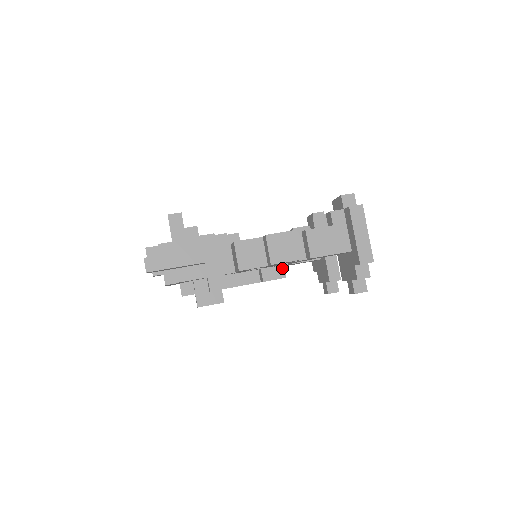
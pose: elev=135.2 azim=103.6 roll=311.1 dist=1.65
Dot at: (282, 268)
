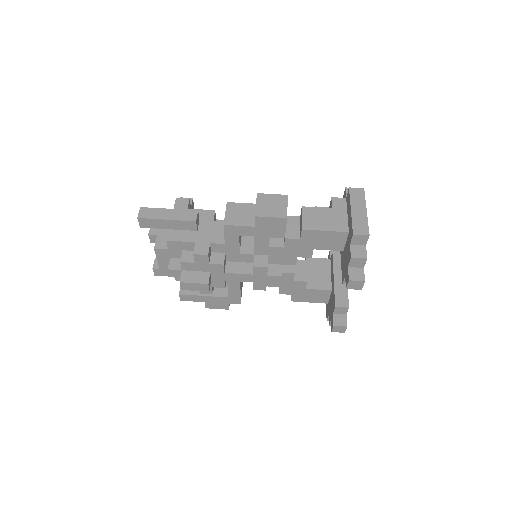
Dot at: (279, 267)
